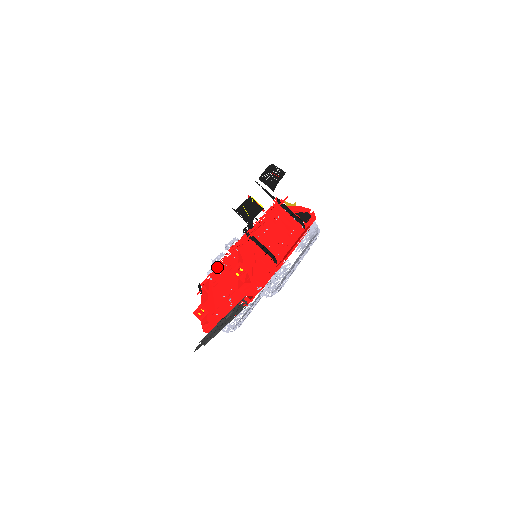
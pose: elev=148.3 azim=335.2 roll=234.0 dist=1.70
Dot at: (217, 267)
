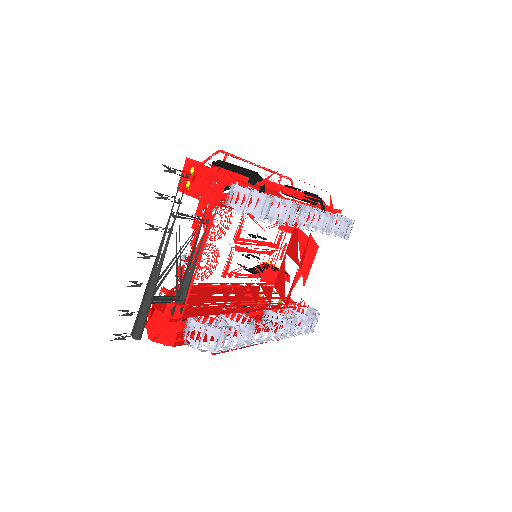
Dot at: occluded
